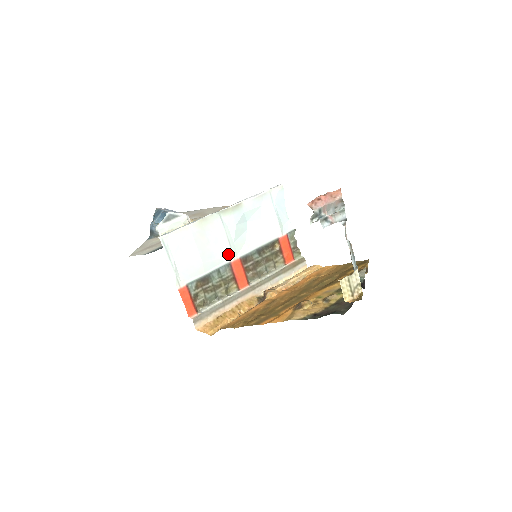
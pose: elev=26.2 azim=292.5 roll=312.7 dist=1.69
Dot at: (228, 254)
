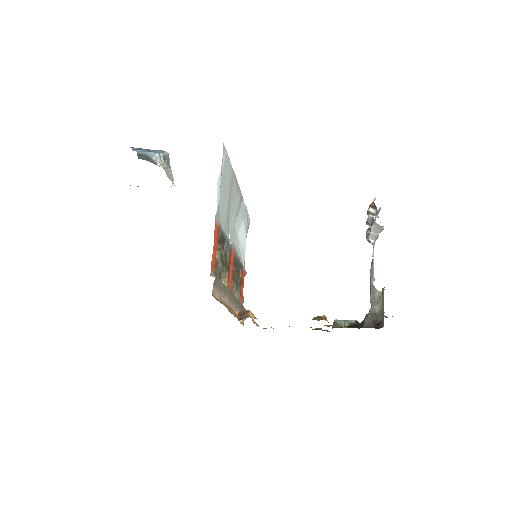
Dot at: (232, 236)
